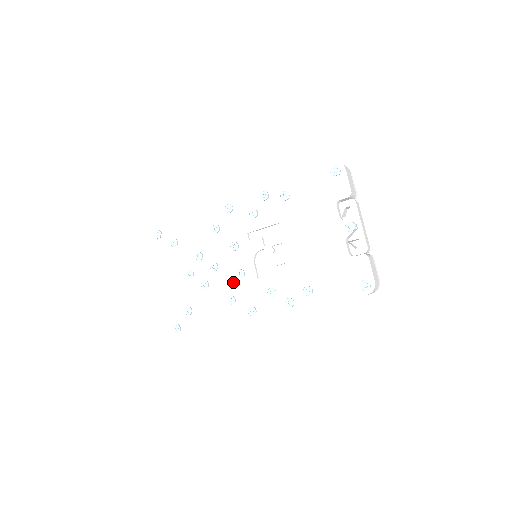
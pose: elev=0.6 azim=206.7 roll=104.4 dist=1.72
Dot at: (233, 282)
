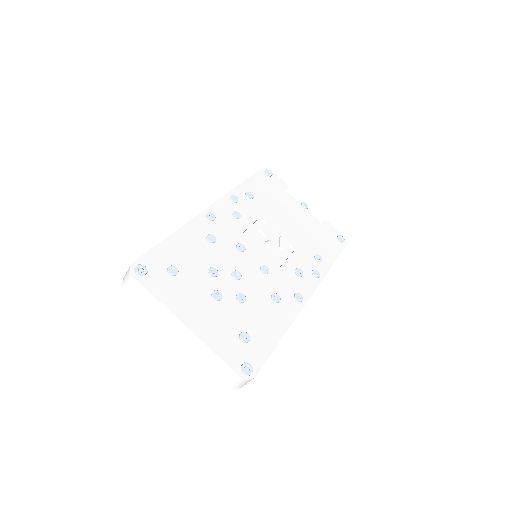
Dot at: (264, 281)
